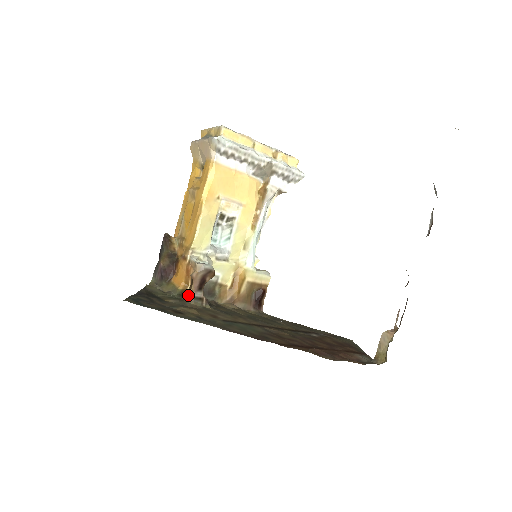
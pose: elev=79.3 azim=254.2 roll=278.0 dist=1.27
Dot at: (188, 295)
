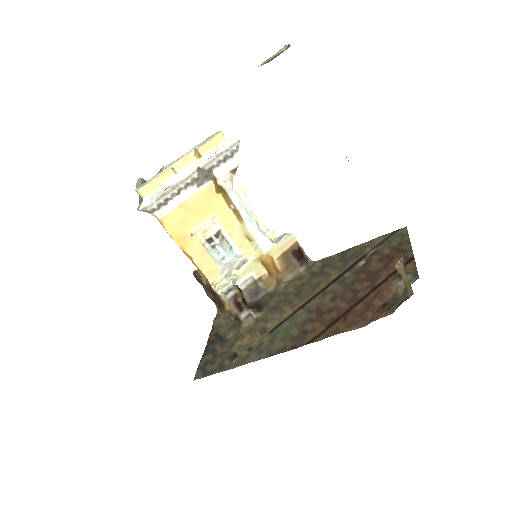
Dot at: (239, 318)
